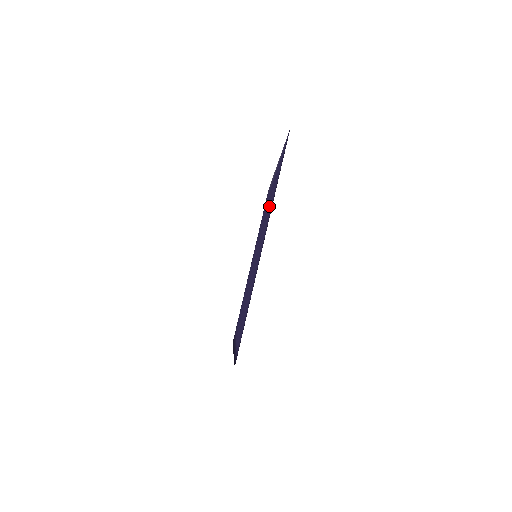
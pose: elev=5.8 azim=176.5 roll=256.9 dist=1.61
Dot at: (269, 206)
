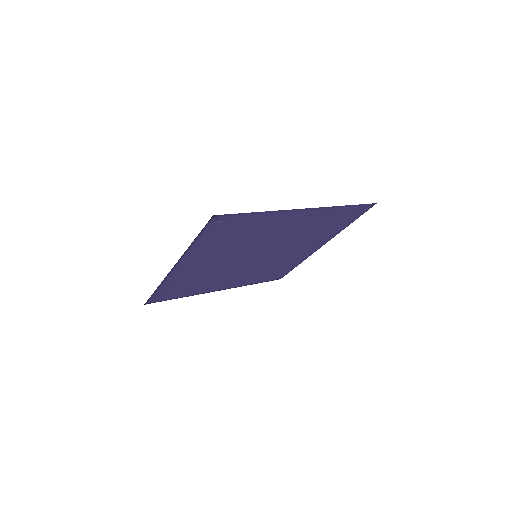
Dot at: (236, 242)
